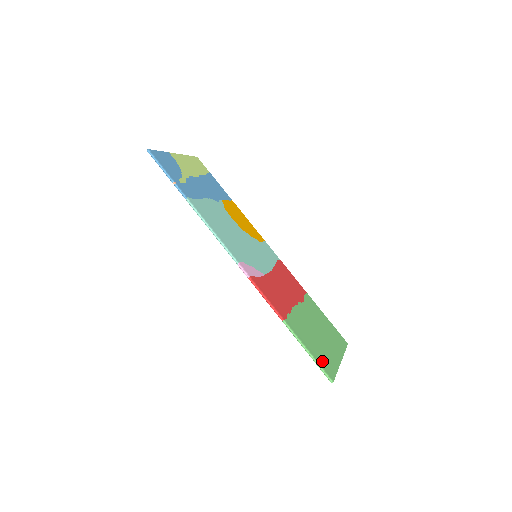
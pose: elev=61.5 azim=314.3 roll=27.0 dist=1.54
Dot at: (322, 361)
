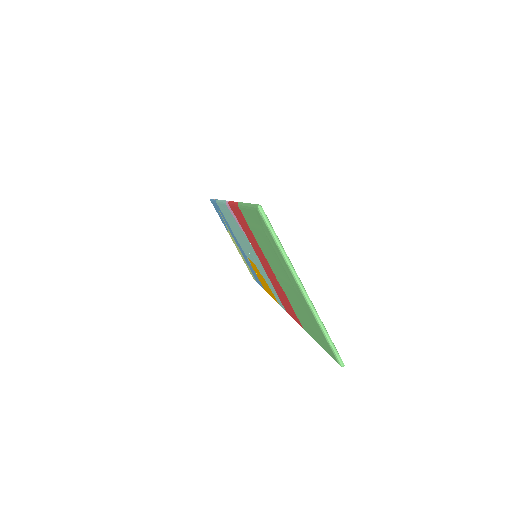
Dot at: occluded
